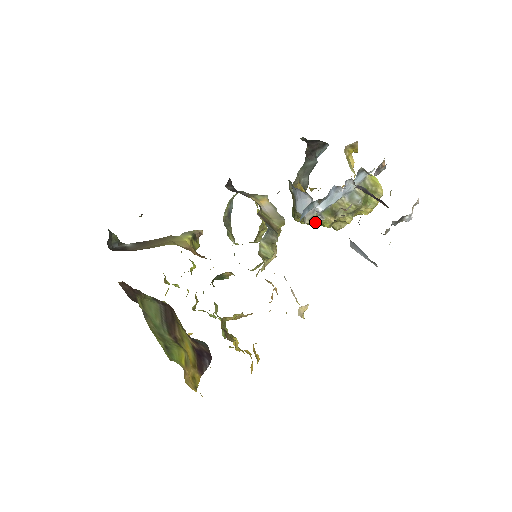
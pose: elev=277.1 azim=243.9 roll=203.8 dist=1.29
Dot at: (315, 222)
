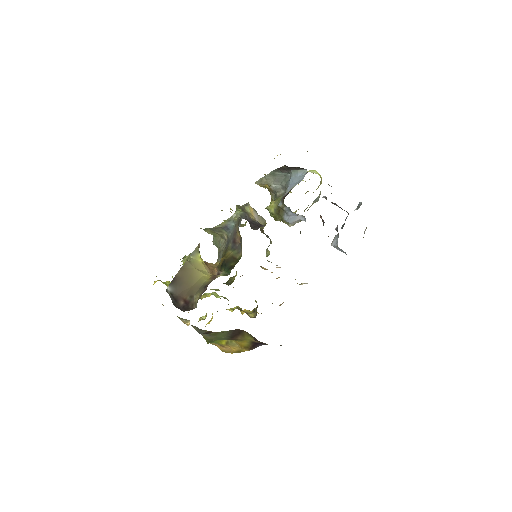
Dot at: occluded
